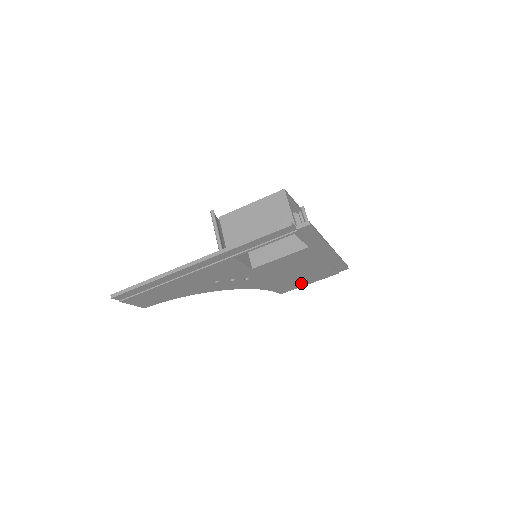
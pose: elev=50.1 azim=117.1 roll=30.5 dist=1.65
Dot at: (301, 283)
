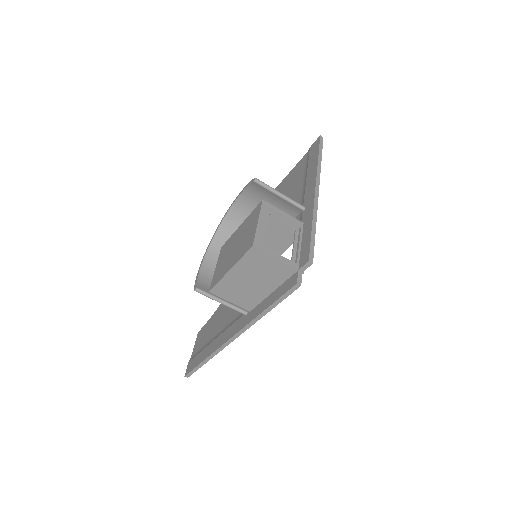
Dot at: occluded
